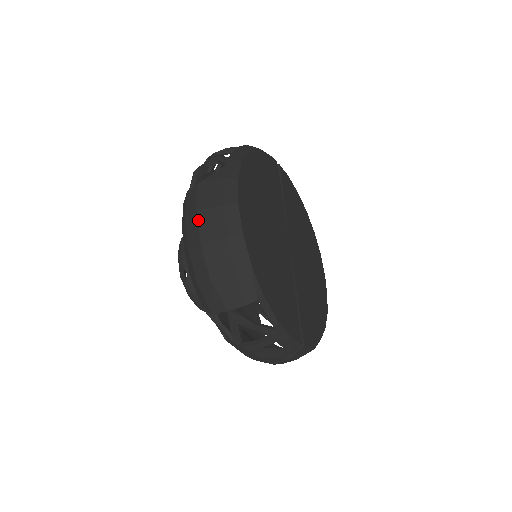
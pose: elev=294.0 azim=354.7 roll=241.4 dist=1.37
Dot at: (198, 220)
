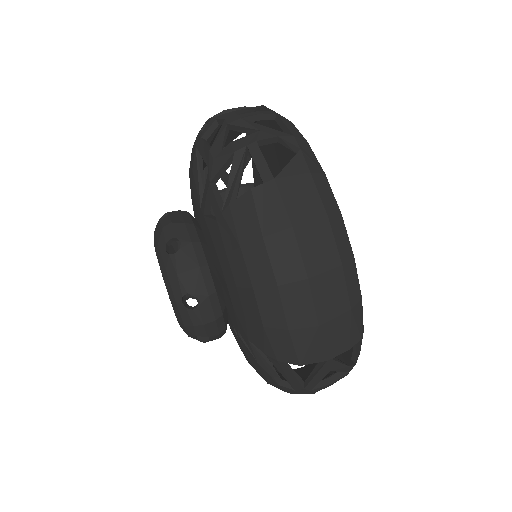
Dot at: (298, 241)
